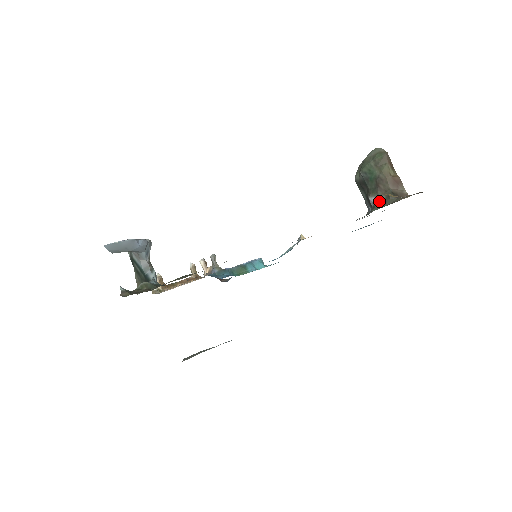
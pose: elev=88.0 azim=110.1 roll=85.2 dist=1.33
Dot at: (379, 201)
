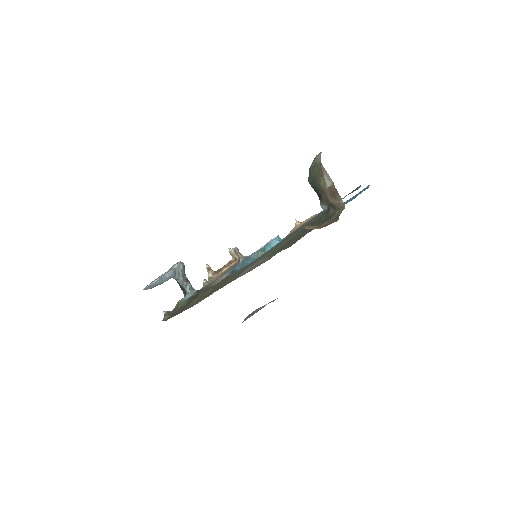
Dot at: (325, 210)
